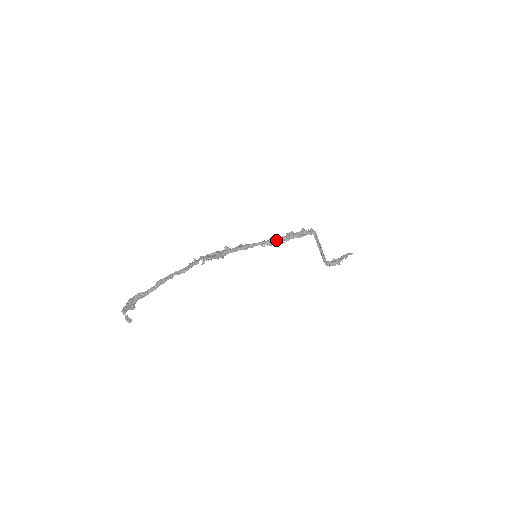
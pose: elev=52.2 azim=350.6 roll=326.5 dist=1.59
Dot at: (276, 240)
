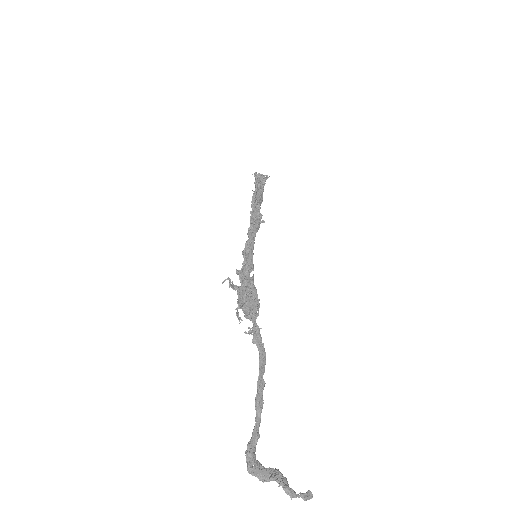
Dot at: (257, 218)
